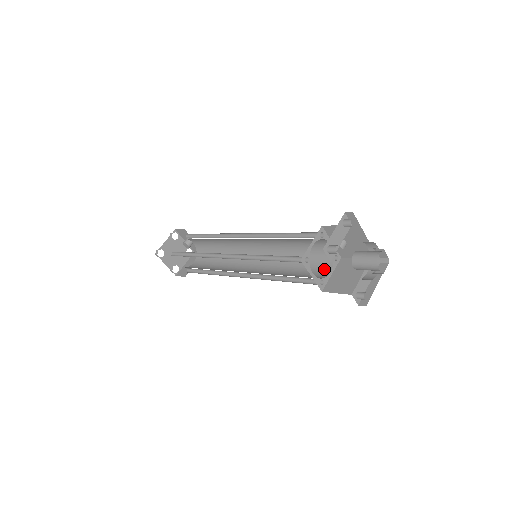
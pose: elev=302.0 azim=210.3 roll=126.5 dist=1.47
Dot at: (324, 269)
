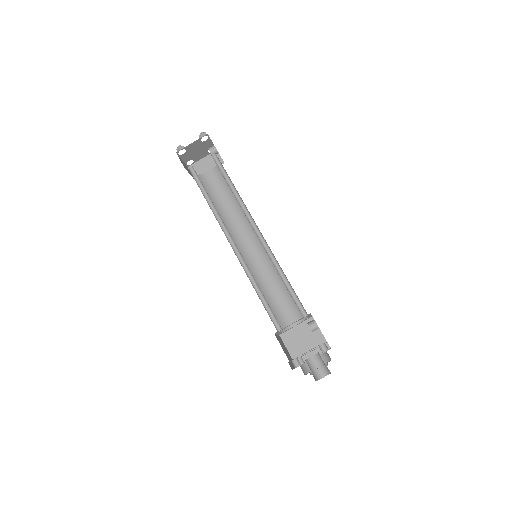
Dot at: (294, 318)
